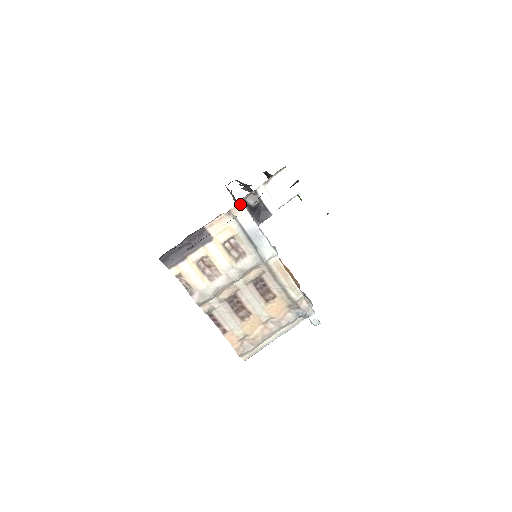
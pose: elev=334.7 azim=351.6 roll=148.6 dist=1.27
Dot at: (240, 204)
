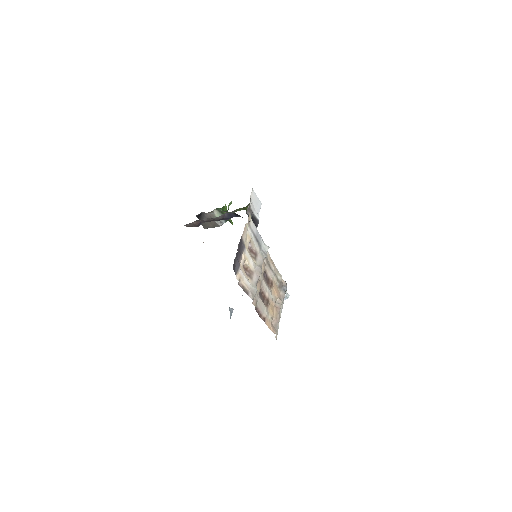
Dot at: (249, 215)
